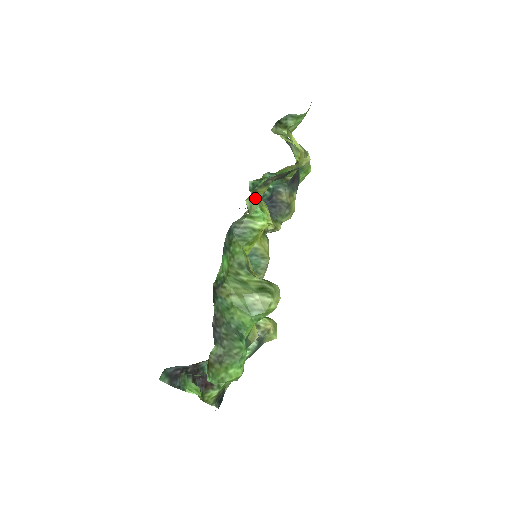
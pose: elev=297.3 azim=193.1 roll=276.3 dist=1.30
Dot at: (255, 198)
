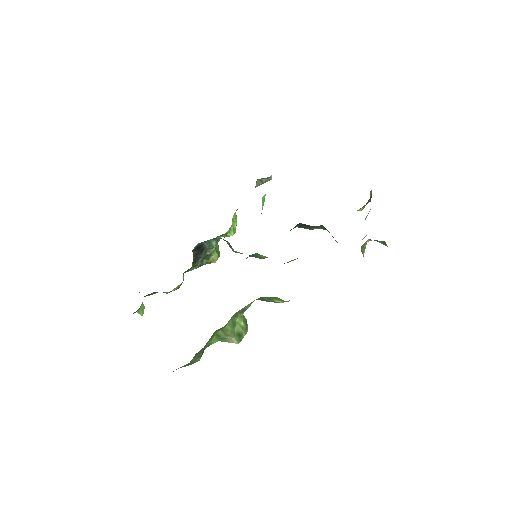
Dot at: occluded
